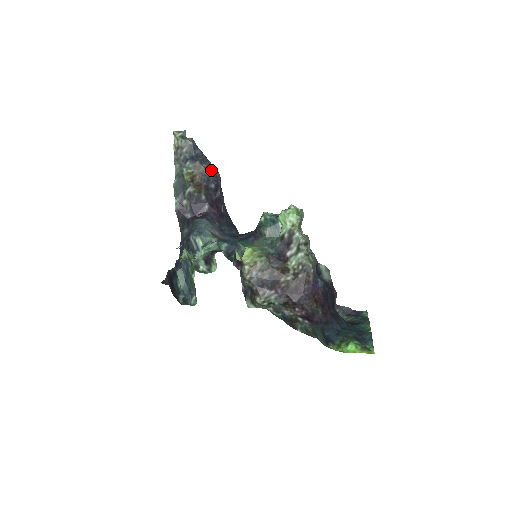
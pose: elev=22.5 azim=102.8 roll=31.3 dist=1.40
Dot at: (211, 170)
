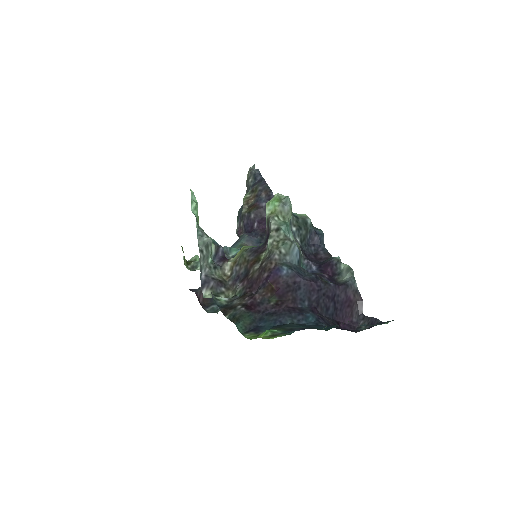
Dot at: (265, 191)
